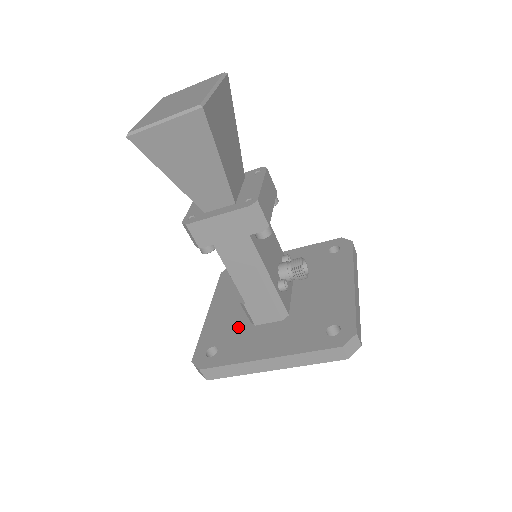
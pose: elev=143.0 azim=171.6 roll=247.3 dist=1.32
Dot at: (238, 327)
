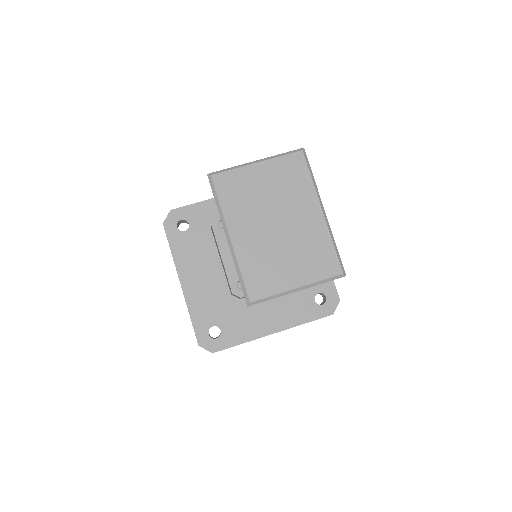
Dot at: (228, 302)
